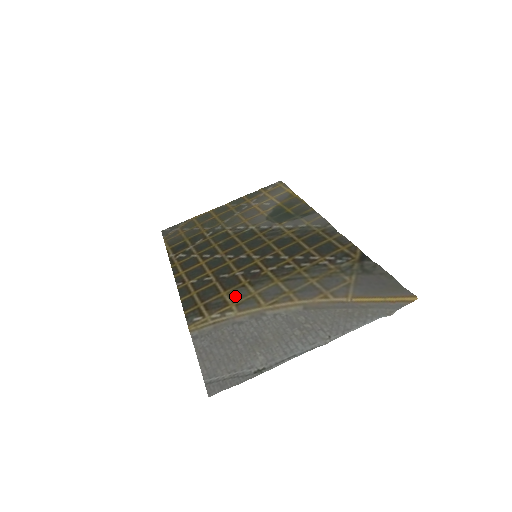
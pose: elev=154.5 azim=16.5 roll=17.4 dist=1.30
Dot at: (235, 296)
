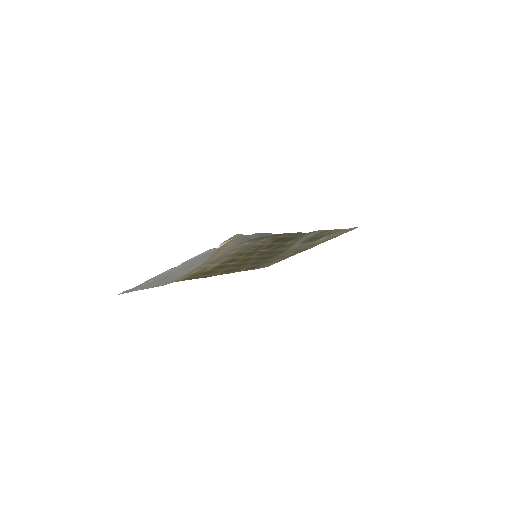
Dot at: (207, 268)
